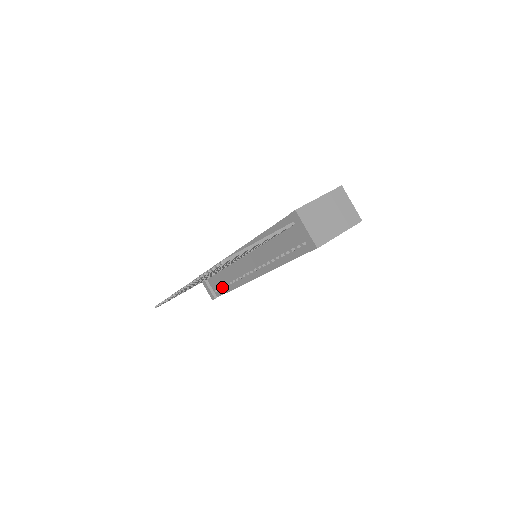
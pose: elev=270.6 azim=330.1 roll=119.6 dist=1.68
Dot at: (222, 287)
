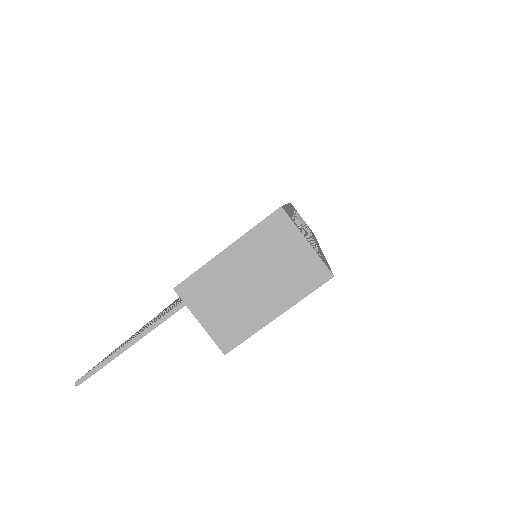
Dot at: occluded
